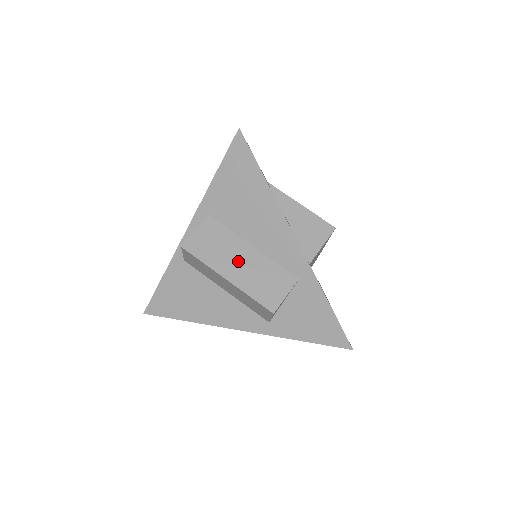
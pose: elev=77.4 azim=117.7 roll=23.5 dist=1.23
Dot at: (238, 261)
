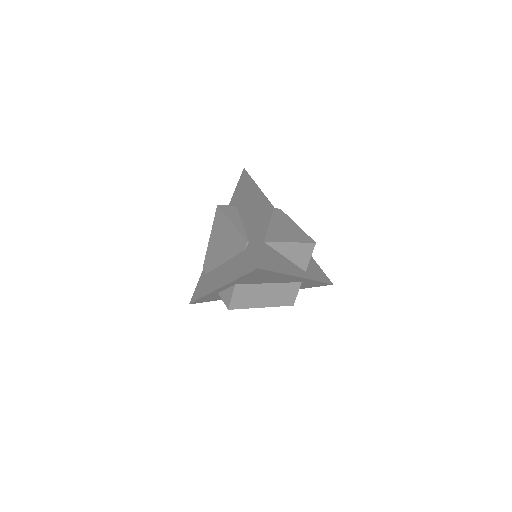
Dot at: (265, 296)
